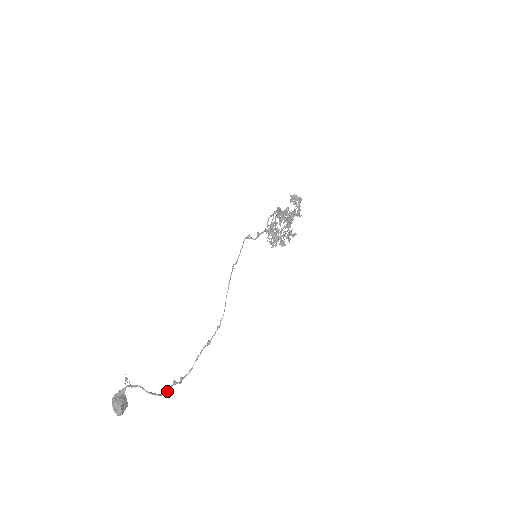
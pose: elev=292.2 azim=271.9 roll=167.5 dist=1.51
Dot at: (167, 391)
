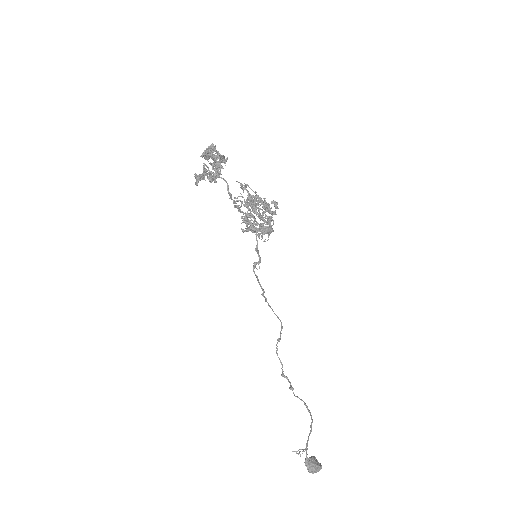
Dot at: (306, 406)
